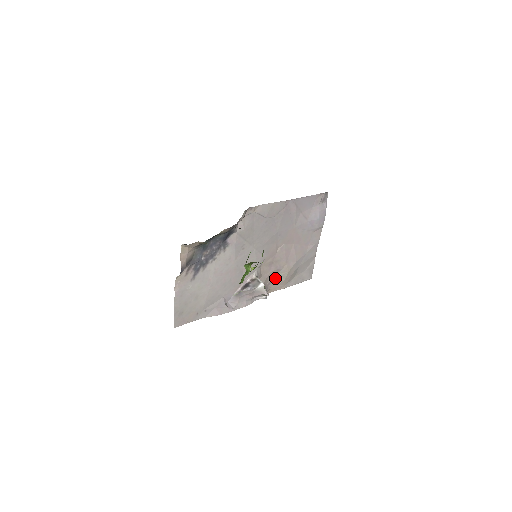
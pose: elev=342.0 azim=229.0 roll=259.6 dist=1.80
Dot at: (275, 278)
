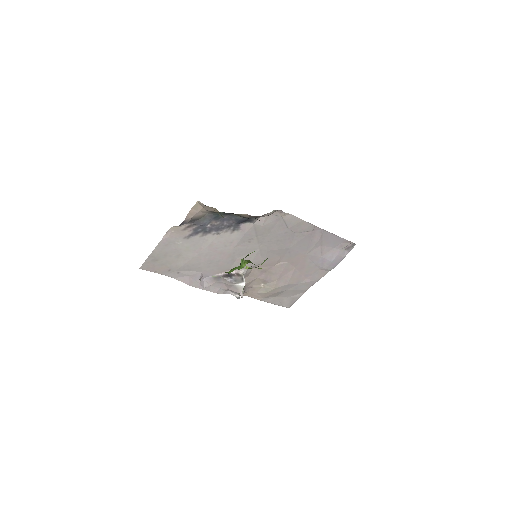
Dot at: (258, 286)
